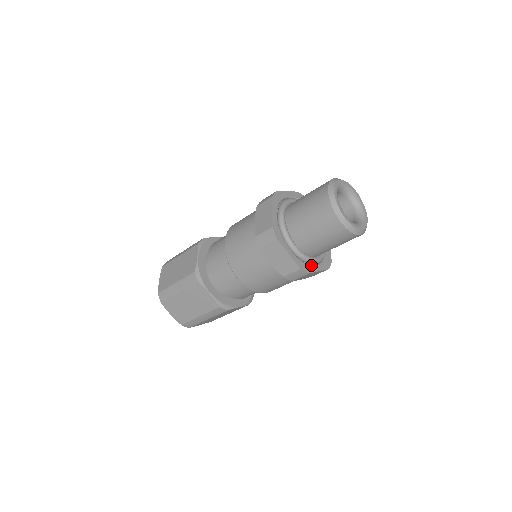
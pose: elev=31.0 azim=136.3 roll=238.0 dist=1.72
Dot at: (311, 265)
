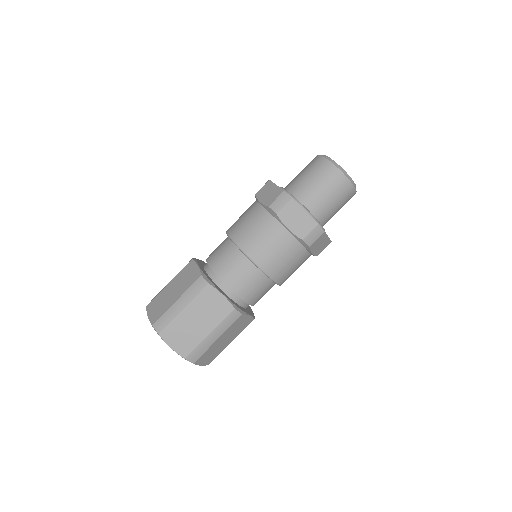
Dot at: occluded
